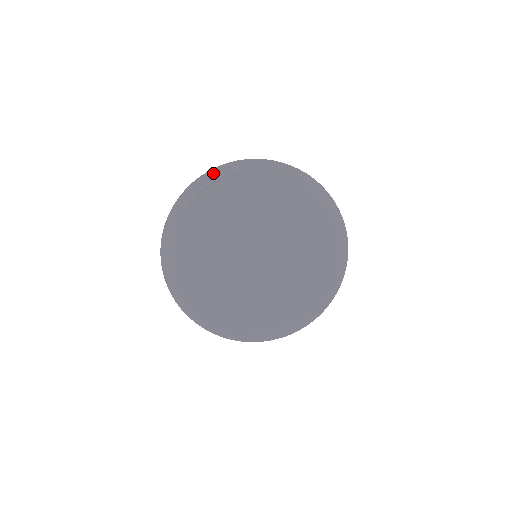
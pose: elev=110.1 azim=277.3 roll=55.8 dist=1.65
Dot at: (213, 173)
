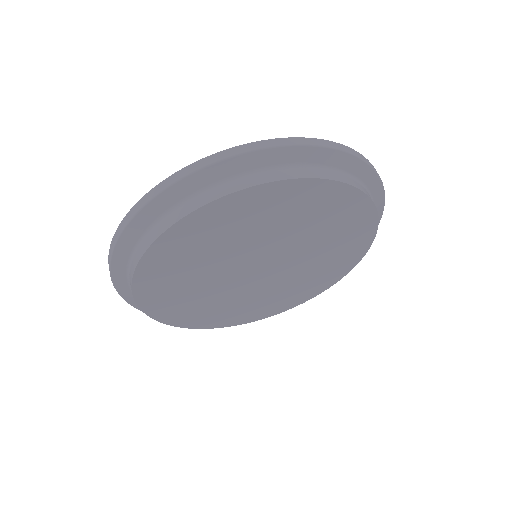
Dot at: (165, 197)
